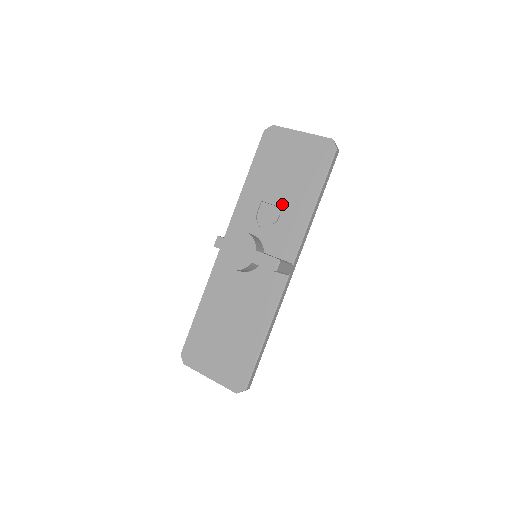
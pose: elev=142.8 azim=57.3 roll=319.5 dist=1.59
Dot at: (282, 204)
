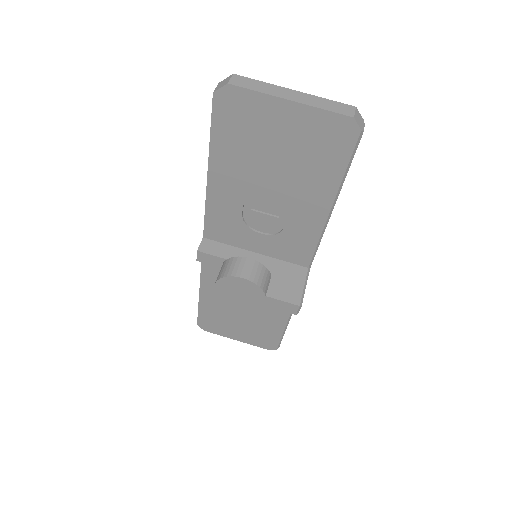
Dot at: (279, 207)
